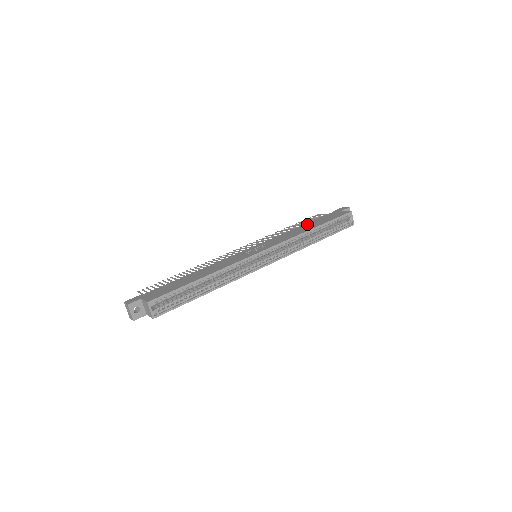
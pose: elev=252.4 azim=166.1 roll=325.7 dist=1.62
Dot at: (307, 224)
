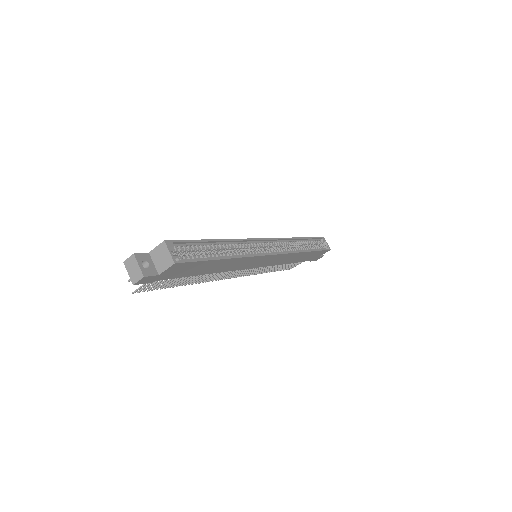
Dot at: occluded
